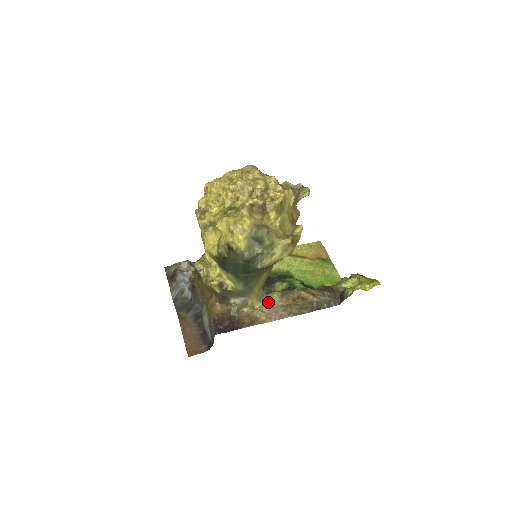
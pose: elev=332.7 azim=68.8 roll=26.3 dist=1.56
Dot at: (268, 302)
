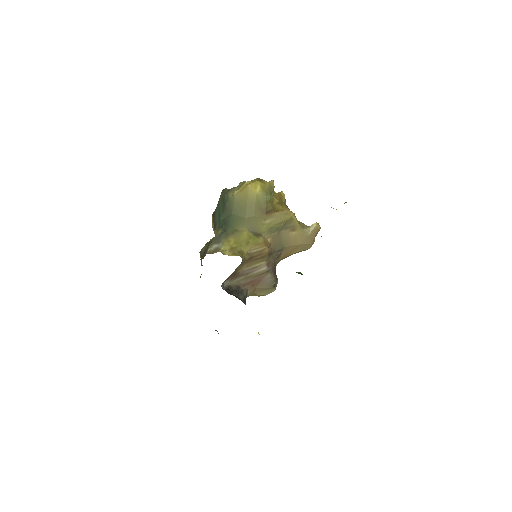
Dot at: occluded
